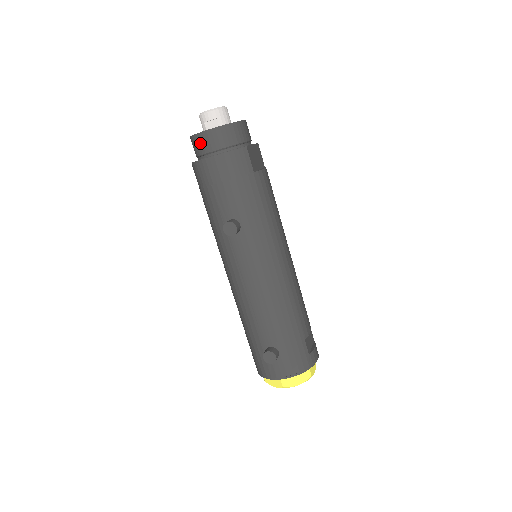
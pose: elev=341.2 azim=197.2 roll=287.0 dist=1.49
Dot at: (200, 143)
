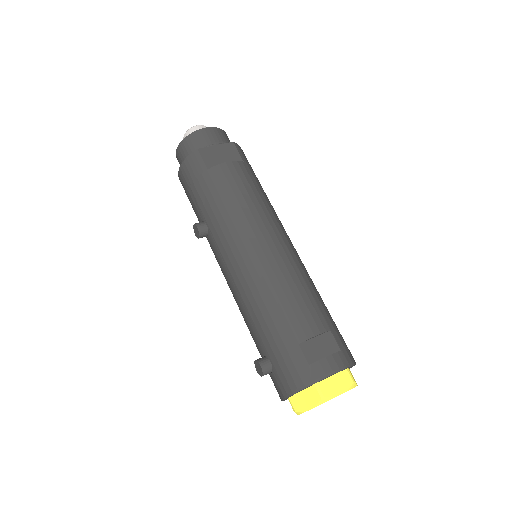
Dot at: occluded
